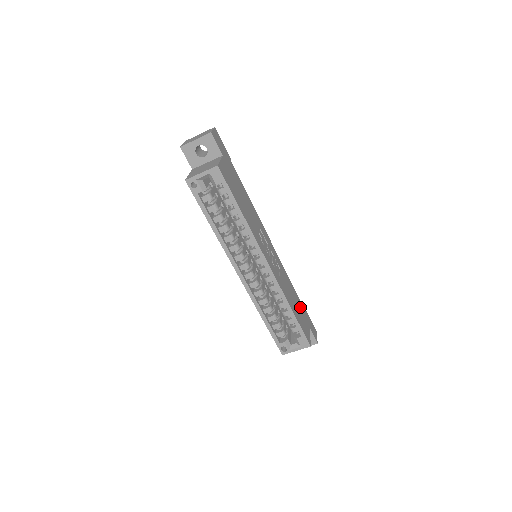
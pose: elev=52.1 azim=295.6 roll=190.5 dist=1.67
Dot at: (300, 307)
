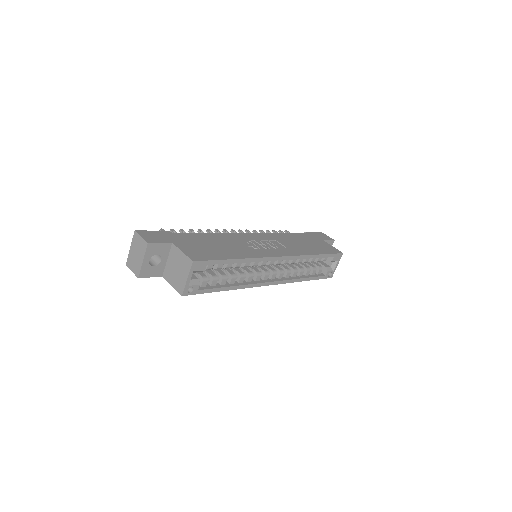
Dot at: (306, 239)
